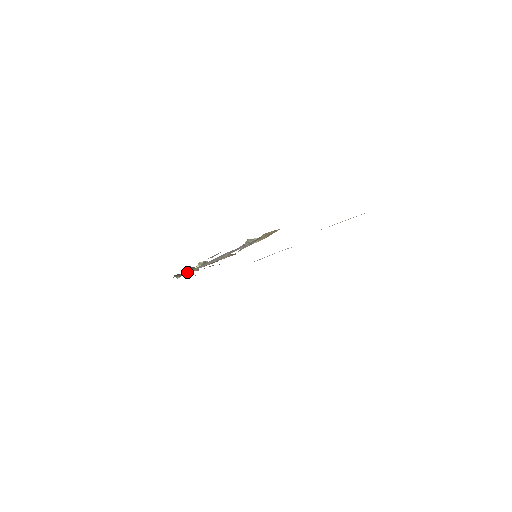
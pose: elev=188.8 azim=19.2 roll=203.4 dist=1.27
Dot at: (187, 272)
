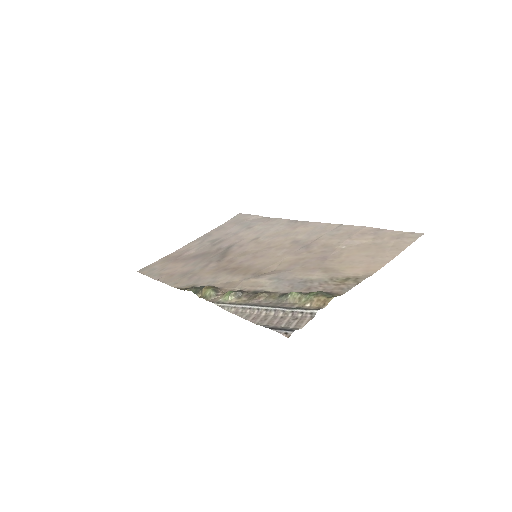
Dot at: (222, 305)
